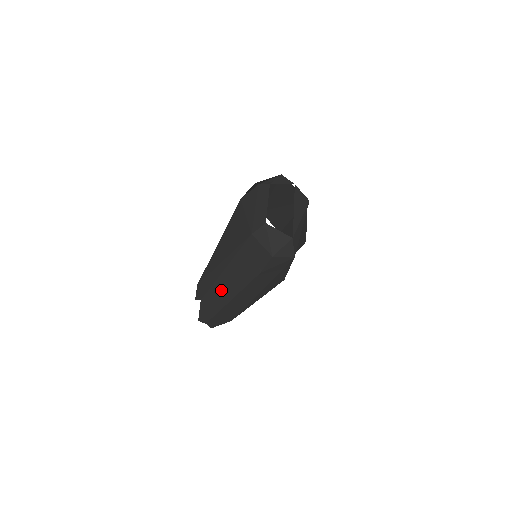
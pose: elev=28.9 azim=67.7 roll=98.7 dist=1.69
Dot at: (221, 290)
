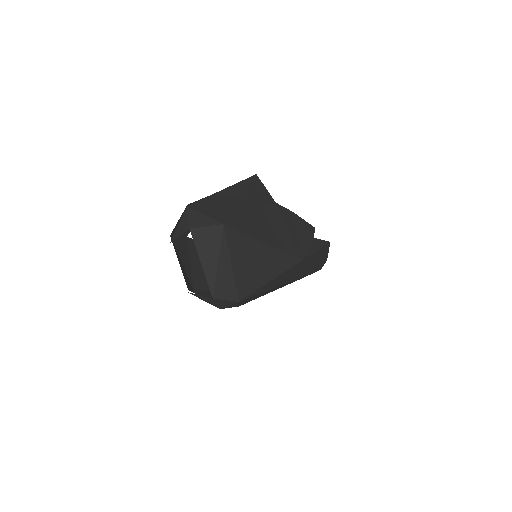
Dot at: occluded
